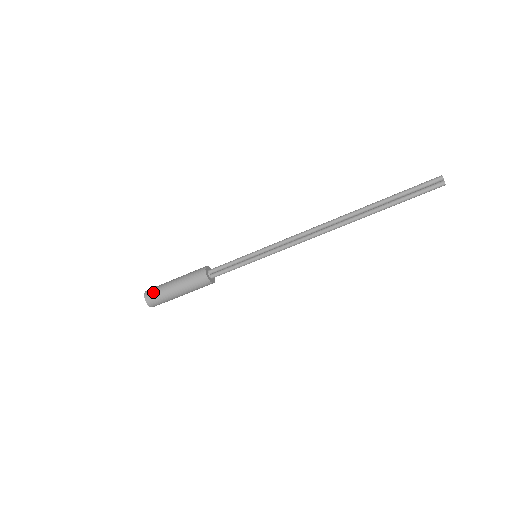
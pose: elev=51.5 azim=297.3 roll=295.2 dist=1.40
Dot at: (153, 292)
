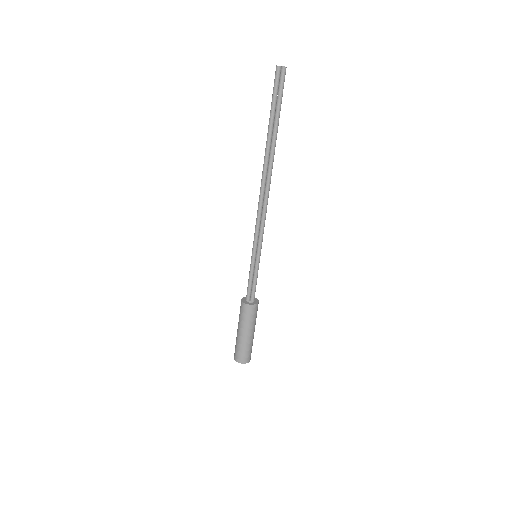
Dot at: (236, 352)
